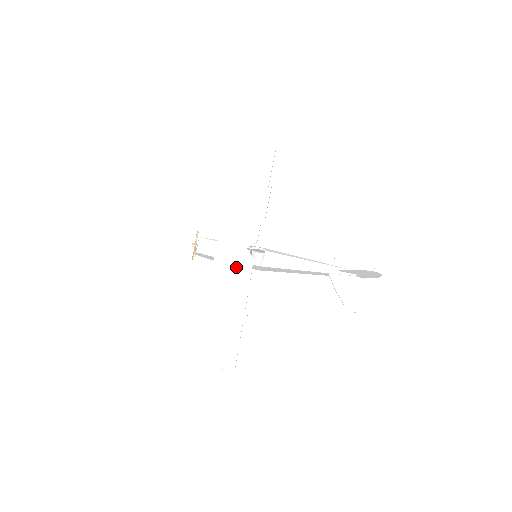
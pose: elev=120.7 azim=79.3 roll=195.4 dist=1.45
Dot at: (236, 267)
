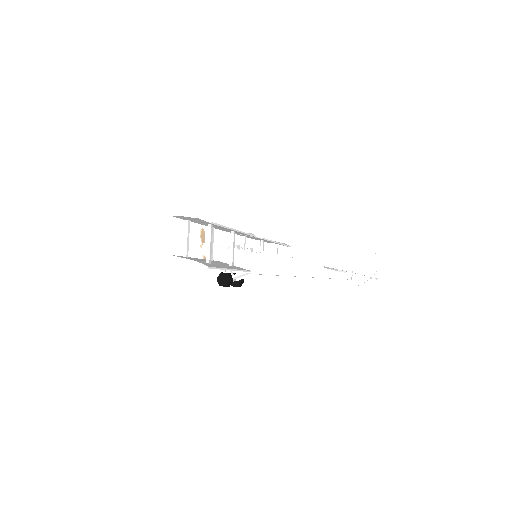
Dot at: occluded
